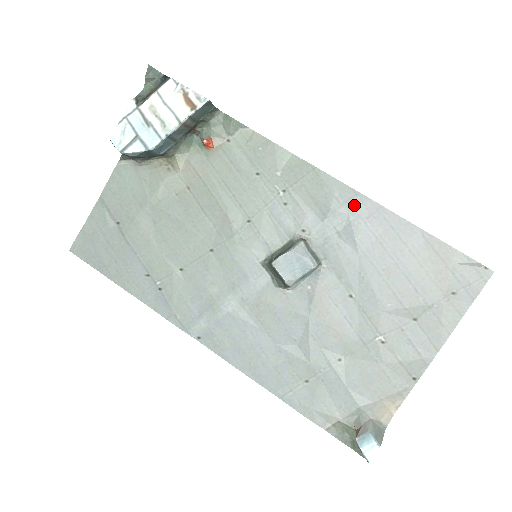
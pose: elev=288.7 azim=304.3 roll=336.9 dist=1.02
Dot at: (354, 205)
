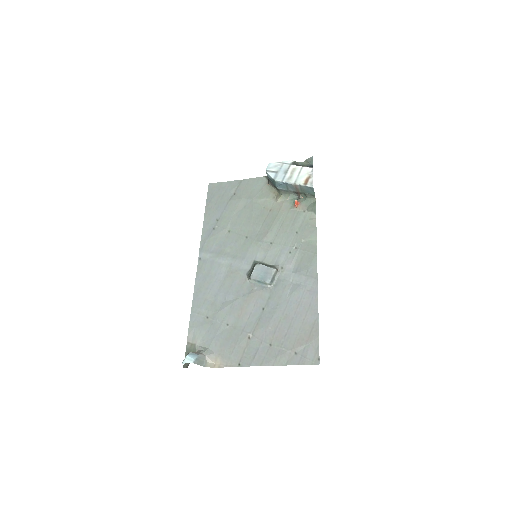
Dot at: (310, 280)
